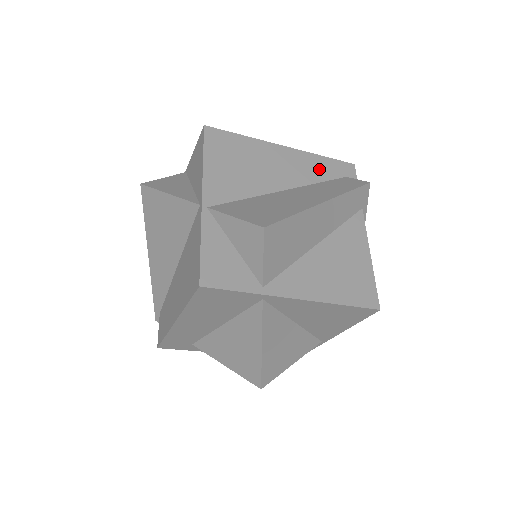
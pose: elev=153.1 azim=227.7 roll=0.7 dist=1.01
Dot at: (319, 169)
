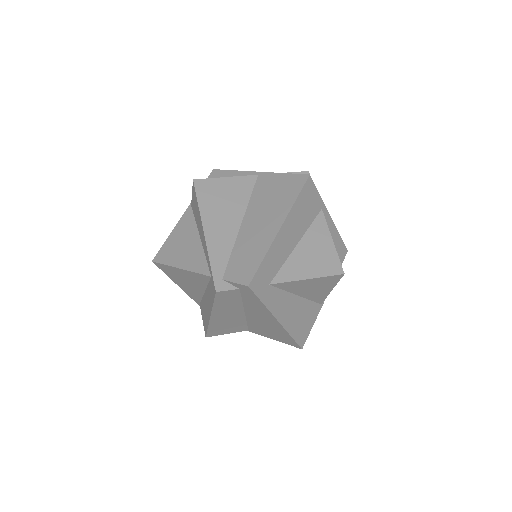
Dot at: occluded
